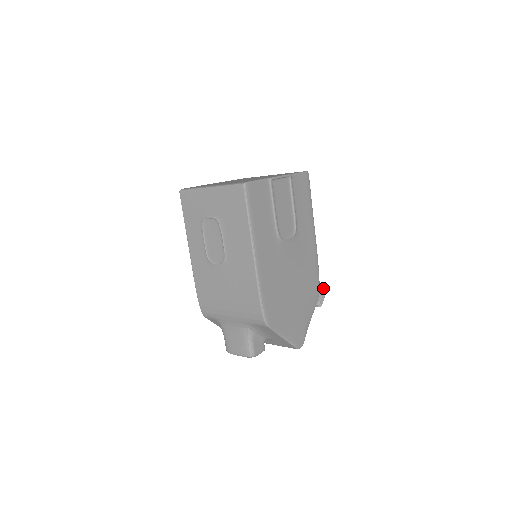
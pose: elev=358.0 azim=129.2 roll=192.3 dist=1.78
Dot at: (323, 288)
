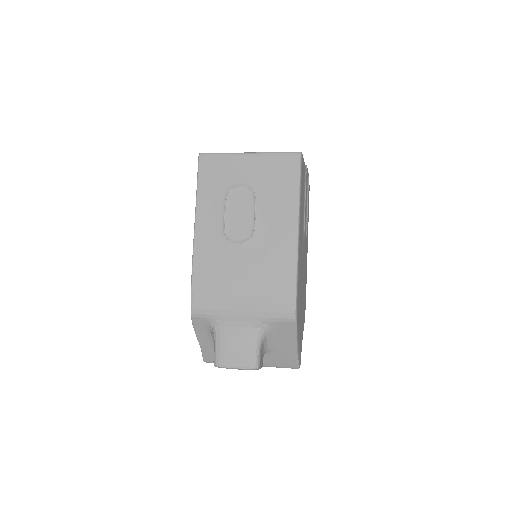
Dot at: occluded
